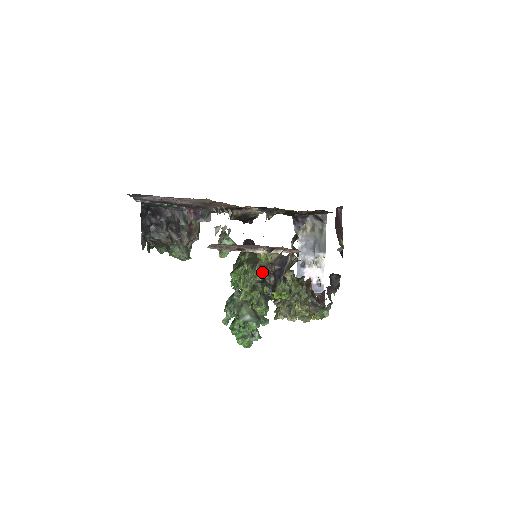
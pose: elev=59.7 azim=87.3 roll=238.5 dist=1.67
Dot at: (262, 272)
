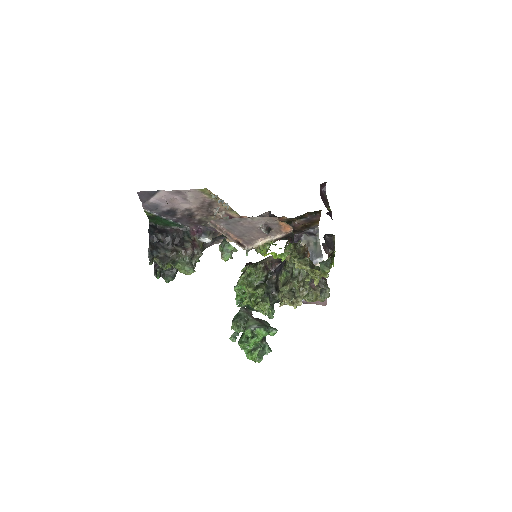
Dot at: (263, 270)
